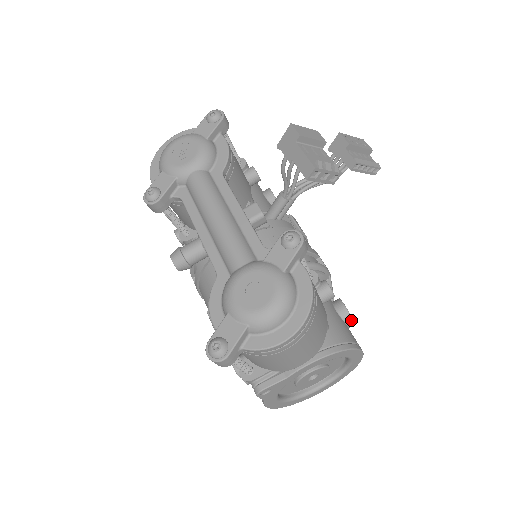
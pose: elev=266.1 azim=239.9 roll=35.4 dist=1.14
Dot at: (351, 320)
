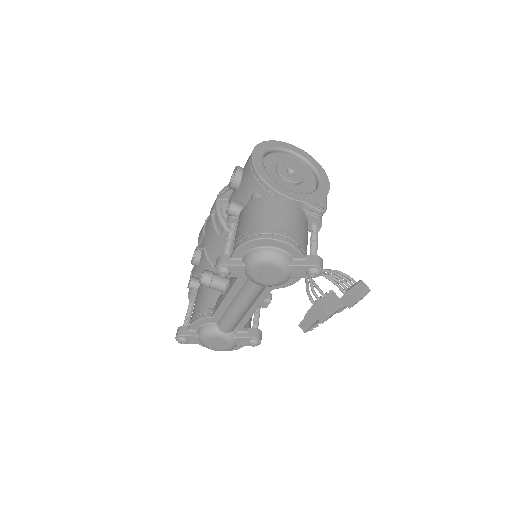
Dot at: occluded
